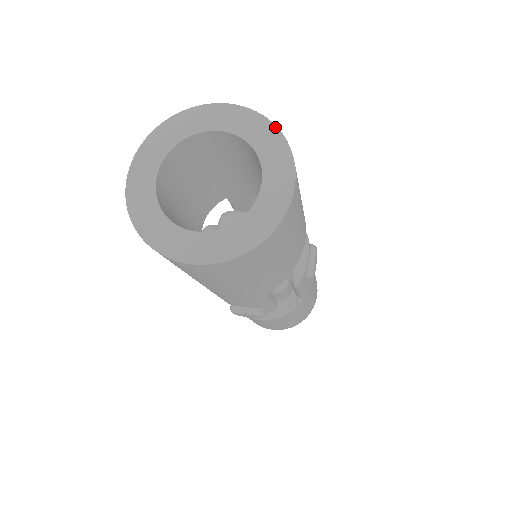
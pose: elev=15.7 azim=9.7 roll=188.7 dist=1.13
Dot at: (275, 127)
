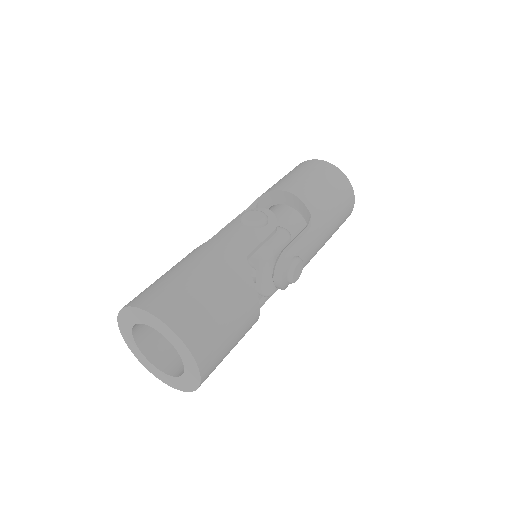
Dot at: (180, 339)
